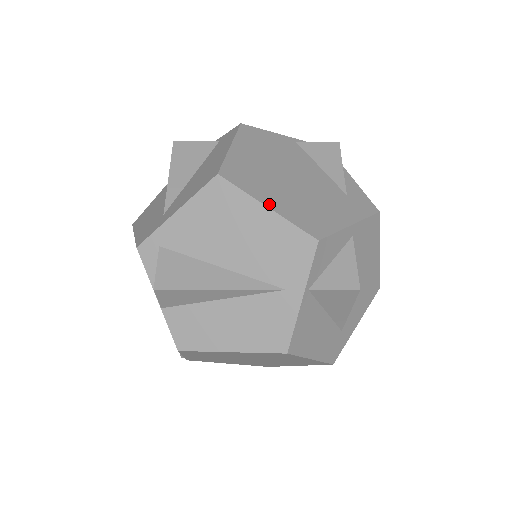
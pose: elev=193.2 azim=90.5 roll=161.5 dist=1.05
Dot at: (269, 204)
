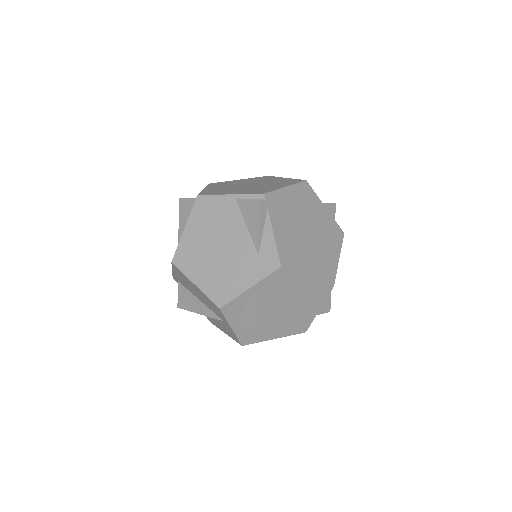
Dot at: (196, 282)
